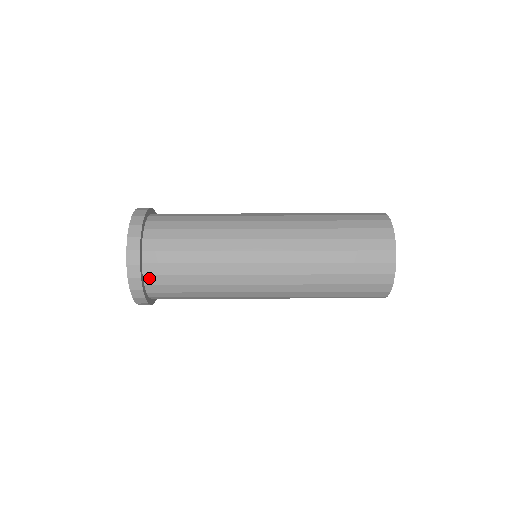
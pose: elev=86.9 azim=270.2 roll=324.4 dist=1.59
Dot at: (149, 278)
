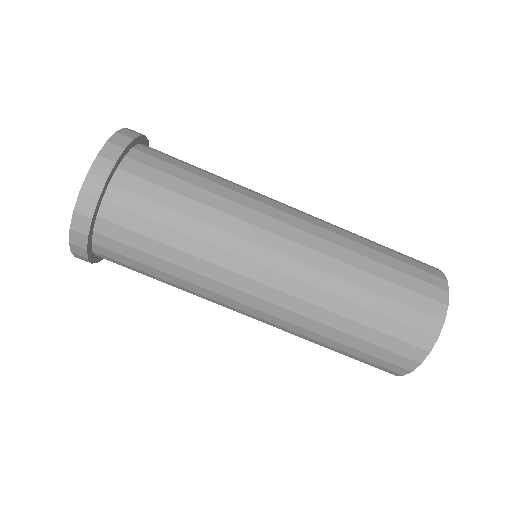
Dot at: (101, 255)
